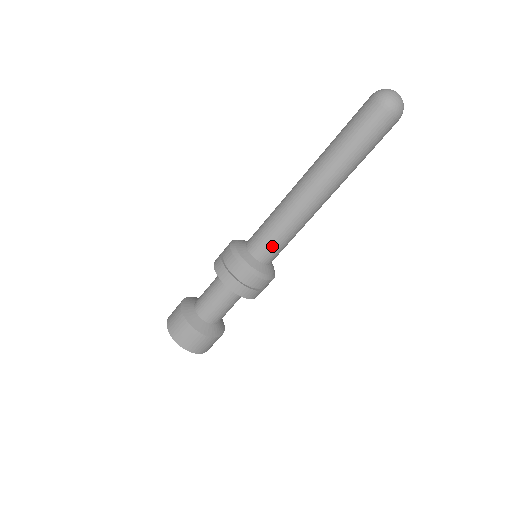
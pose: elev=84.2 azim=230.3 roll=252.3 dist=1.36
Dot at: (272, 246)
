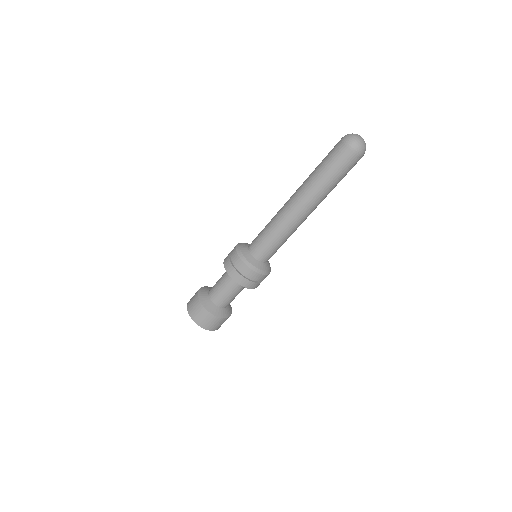
Dot at: (260, 241)
